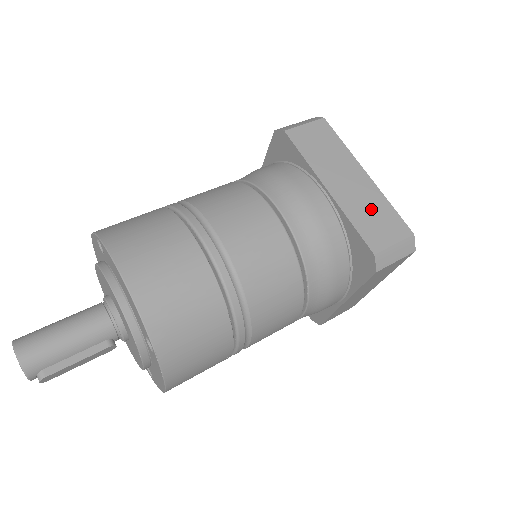
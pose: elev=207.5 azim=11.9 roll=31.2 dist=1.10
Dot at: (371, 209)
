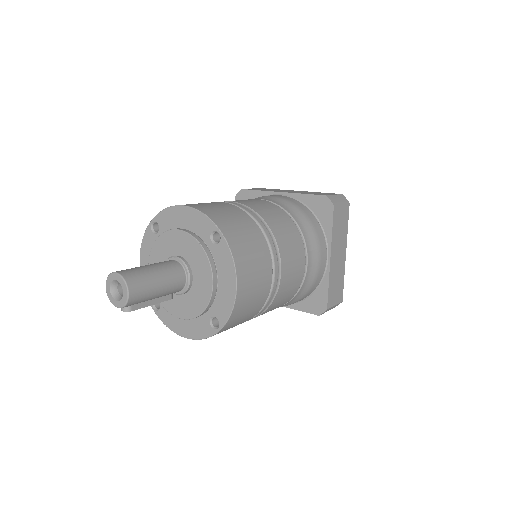
Dot at: (338, 279)
